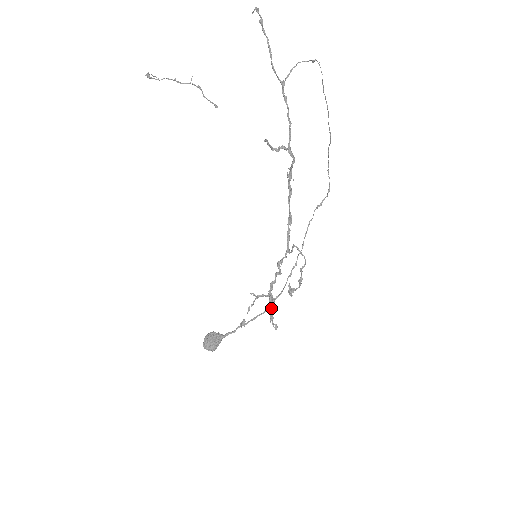
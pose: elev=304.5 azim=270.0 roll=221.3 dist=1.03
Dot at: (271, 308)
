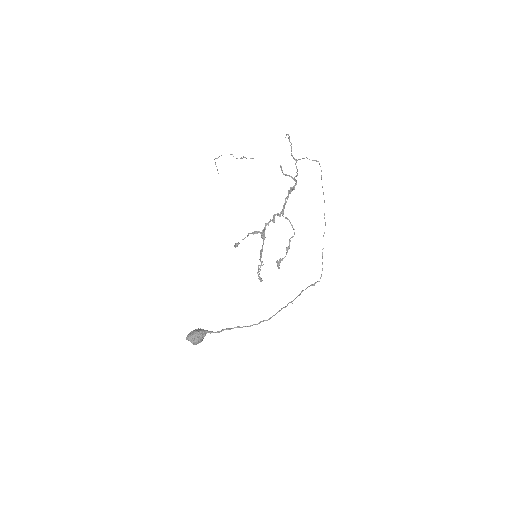
Dot at: (261, 261)
